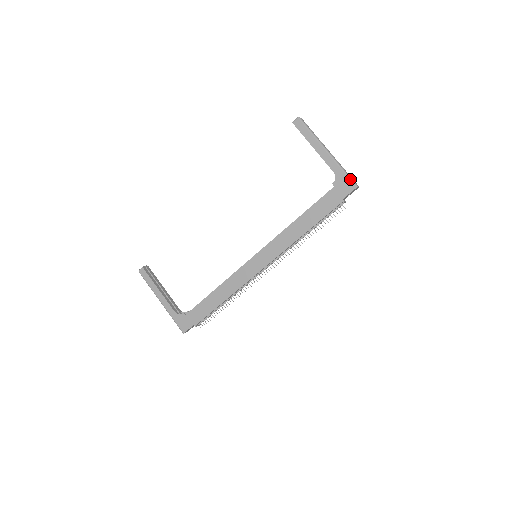
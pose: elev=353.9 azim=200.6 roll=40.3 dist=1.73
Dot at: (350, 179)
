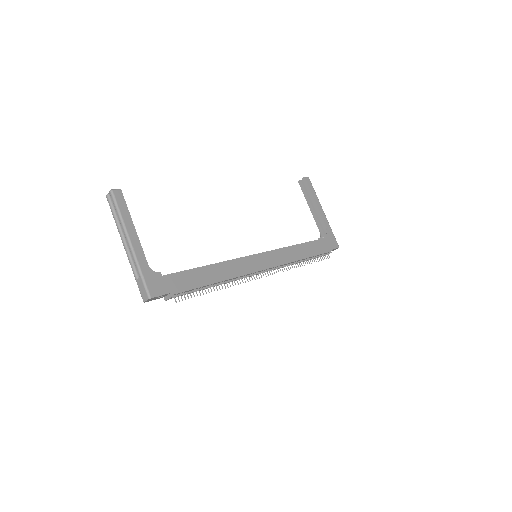
Dot at: occluded
